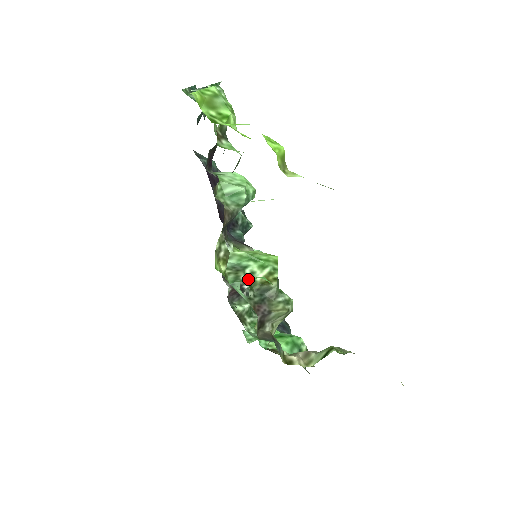
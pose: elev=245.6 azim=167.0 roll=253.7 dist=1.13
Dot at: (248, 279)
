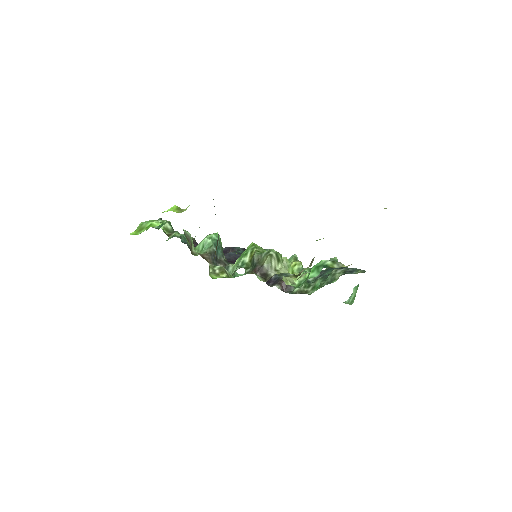
Dot at: (242, 267)
